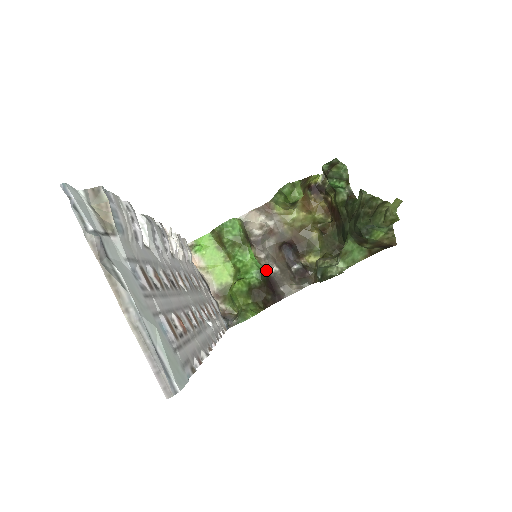
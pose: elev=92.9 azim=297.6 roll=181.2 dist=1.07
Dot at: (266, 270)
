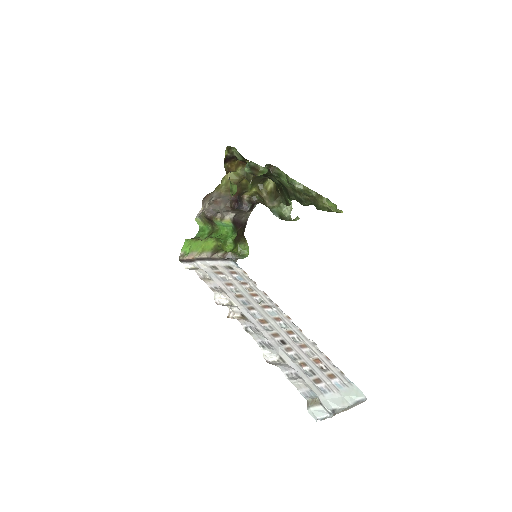
Dot at: (228, 219)
